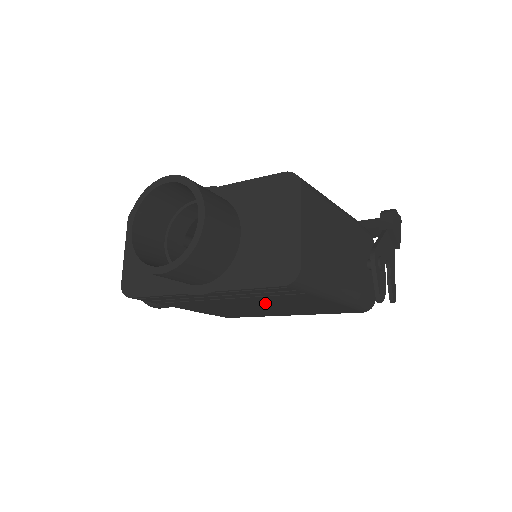
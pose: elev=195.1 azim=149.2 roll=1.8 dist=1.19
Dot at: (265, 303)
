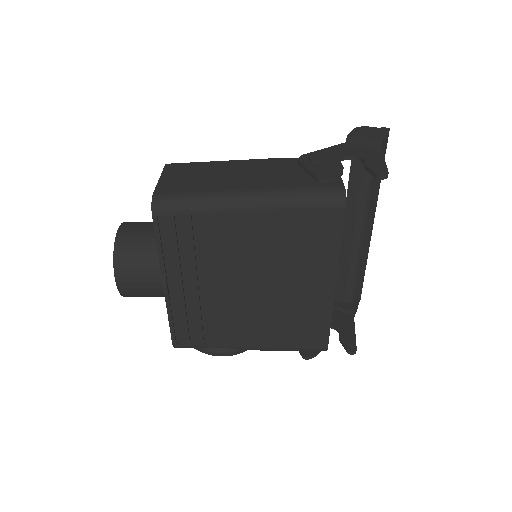
Dot at: (238, 269)
